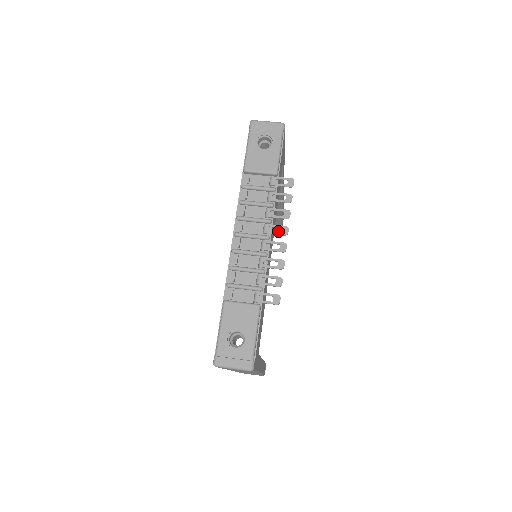
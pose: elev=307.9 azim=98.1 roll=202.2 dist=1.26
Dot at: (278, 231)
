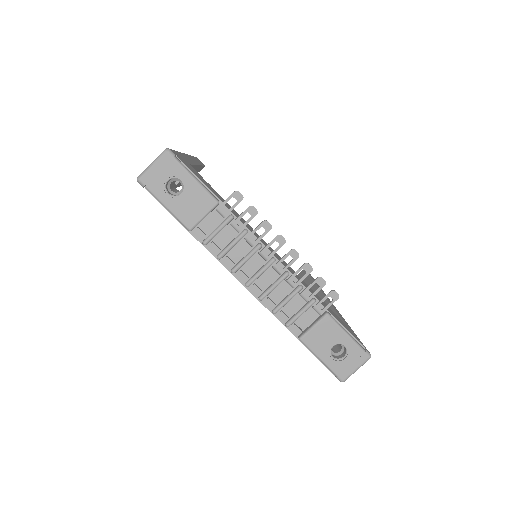
Dot at: (201, 169)
